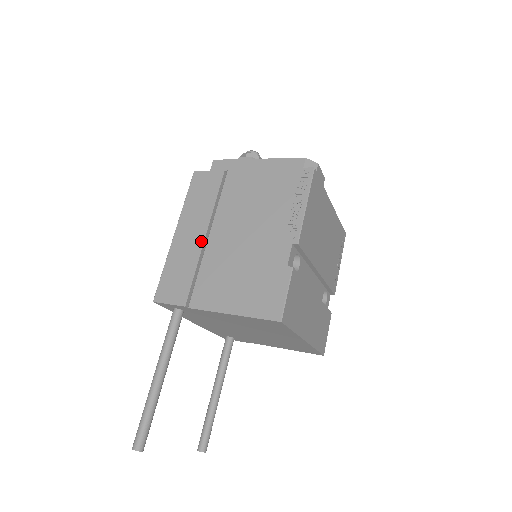
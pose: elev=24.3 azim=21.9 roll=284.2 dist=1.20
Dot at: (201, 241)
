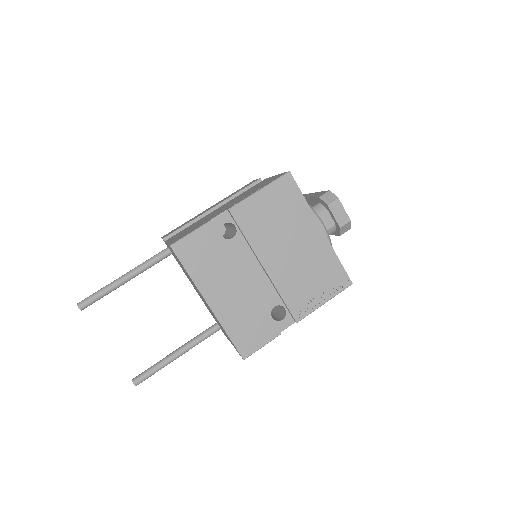
Dot at: (208, 210)
